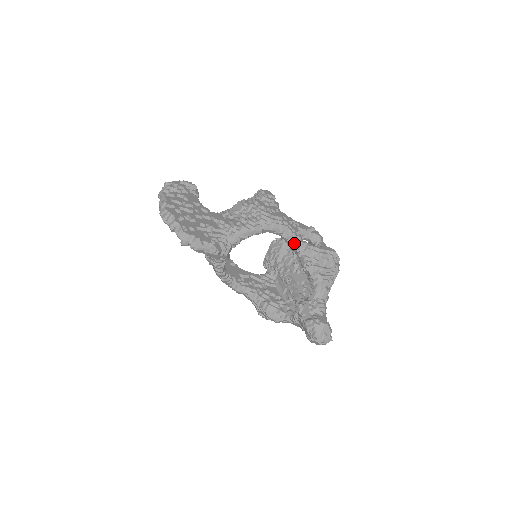
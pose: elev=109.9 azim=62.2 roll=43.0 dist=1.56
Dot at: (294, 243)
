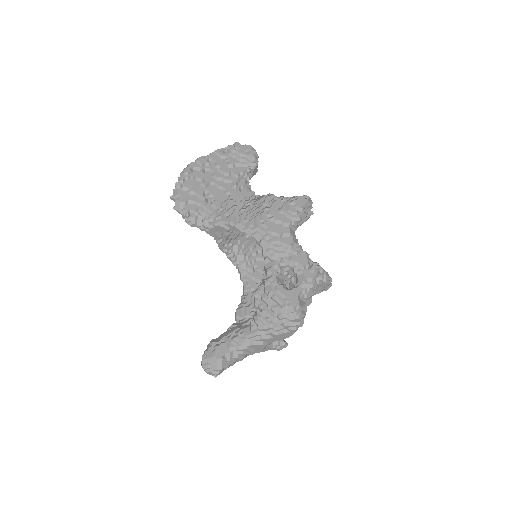
Dot at: (266, 265)
